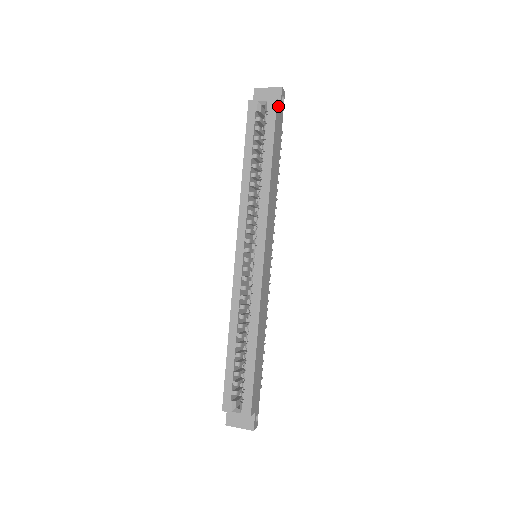
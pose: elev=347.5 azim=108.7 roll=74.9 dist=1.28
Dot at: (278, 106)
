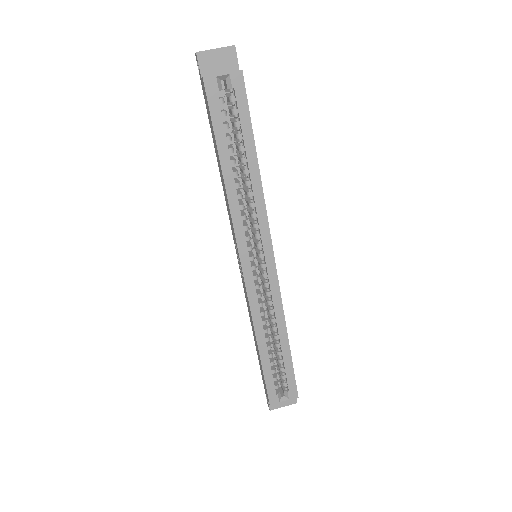
Dot at: (242, 77)
